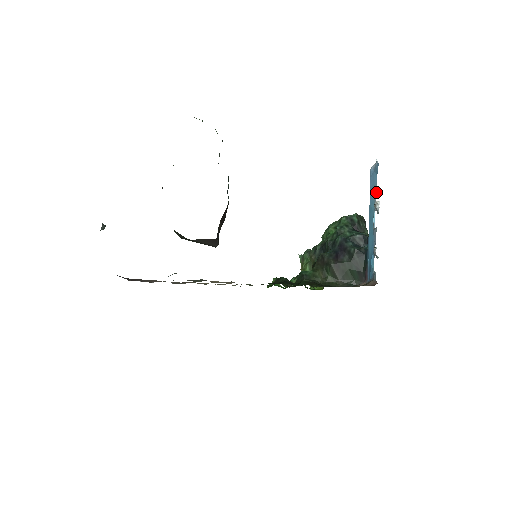
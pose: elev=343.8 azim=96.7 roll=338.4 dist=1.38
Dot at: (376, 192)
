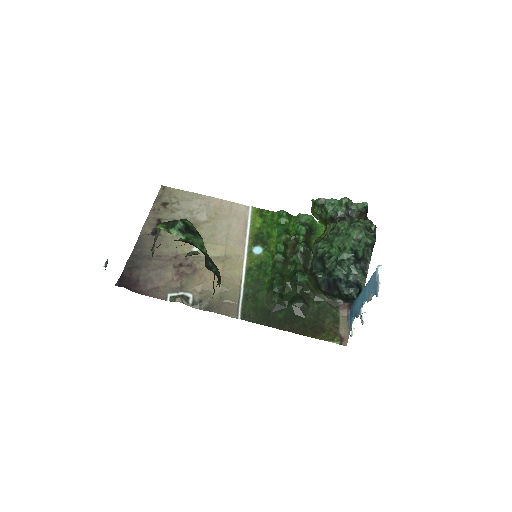
Dot at: (370, 300)
